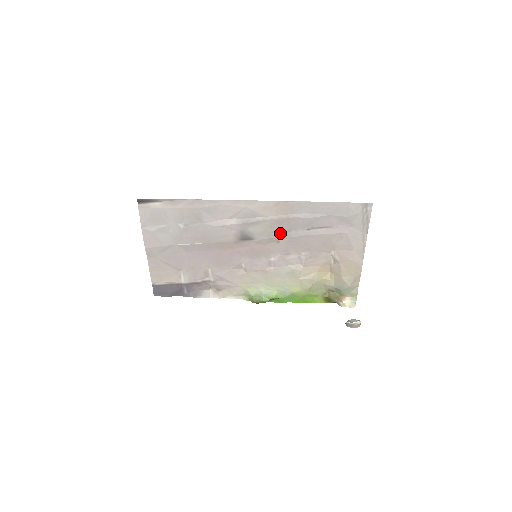
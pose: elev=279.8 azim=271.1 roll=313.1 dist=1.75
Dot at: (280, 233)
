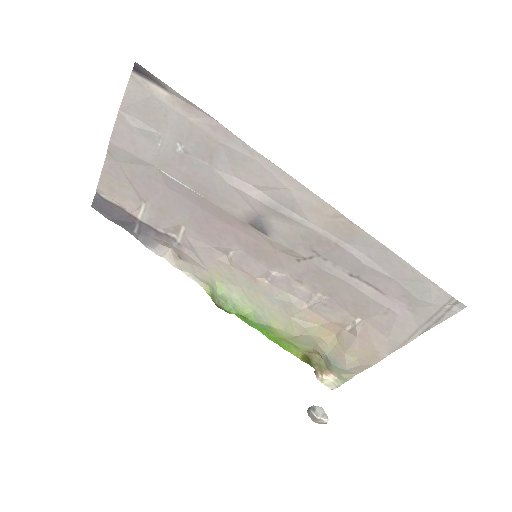
Dot at: (310, 253)
